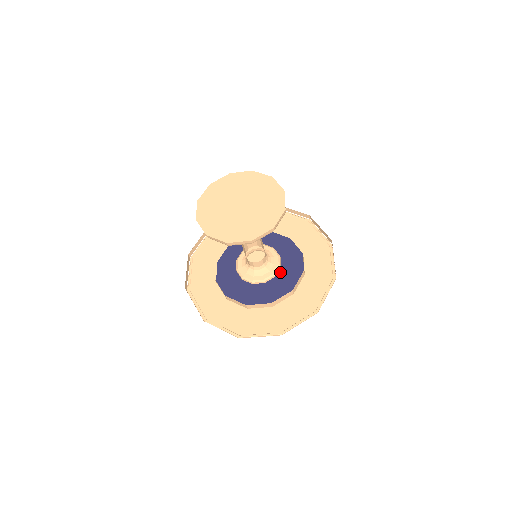
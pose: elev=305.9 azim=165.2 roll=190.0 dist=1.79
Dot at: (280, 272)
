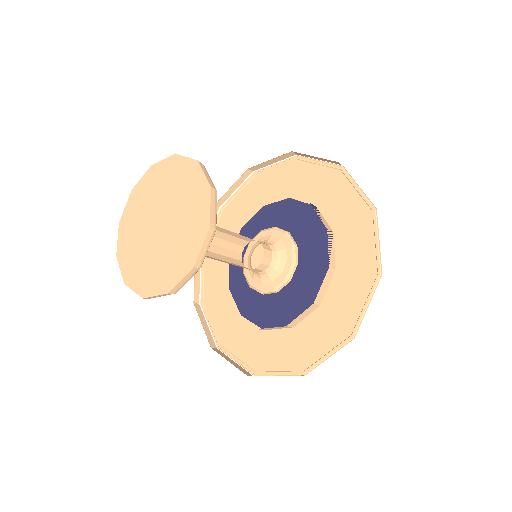
Dot at: (295, 283)
